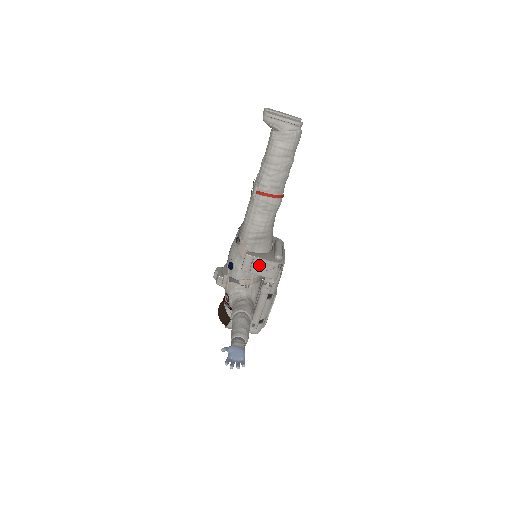
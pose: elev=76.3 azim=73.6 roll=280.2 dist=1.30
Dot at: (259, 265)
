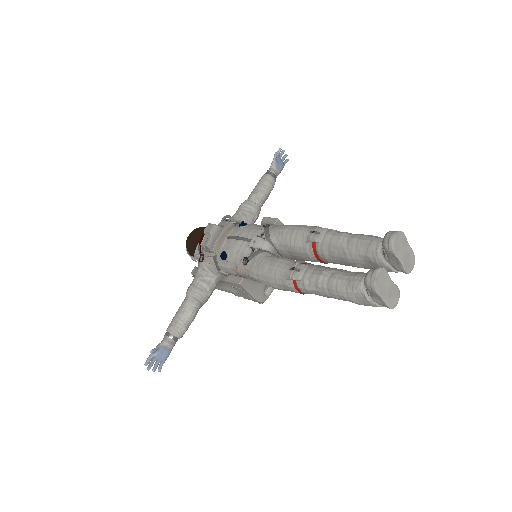
Dot at: (244, 292)
